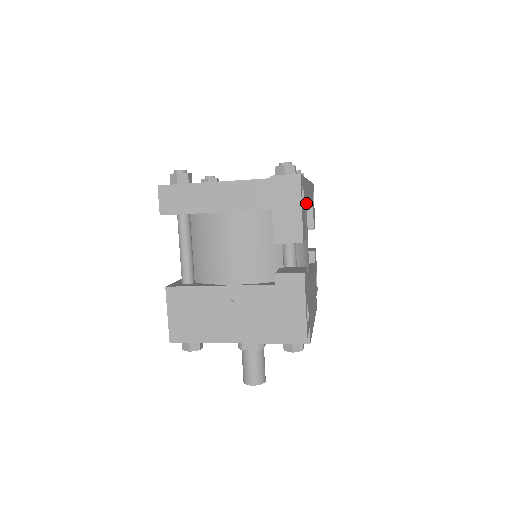
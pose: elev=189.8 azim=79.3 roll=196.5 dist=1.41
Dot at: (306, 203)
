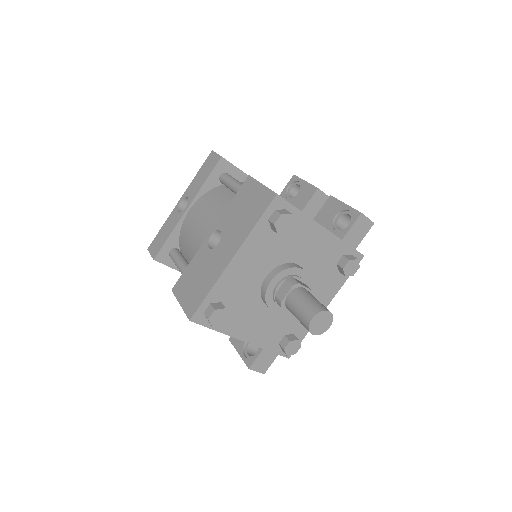
Dot at: occluded
